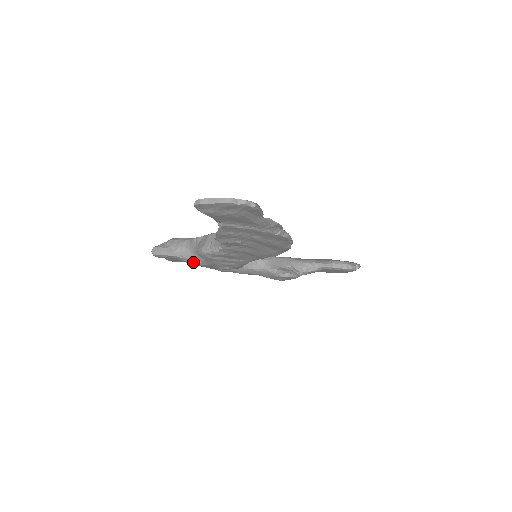
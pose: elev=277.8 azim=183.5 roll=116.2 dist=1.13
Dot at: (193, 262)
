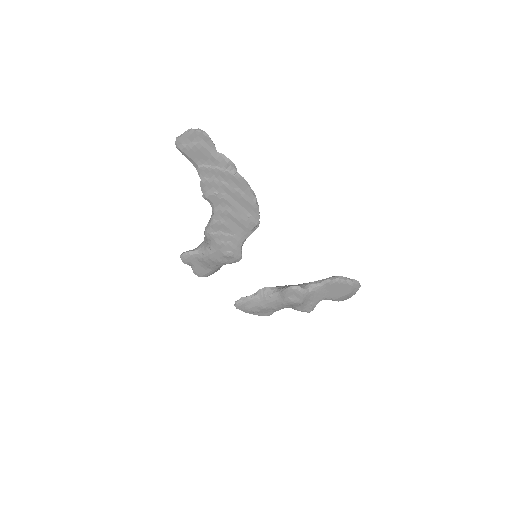
Dot at: (206, 254)
